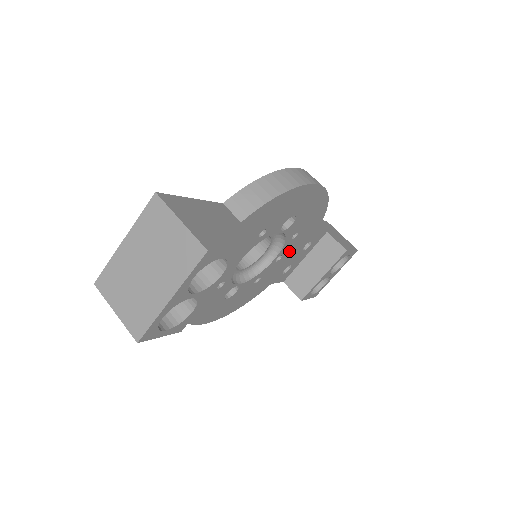
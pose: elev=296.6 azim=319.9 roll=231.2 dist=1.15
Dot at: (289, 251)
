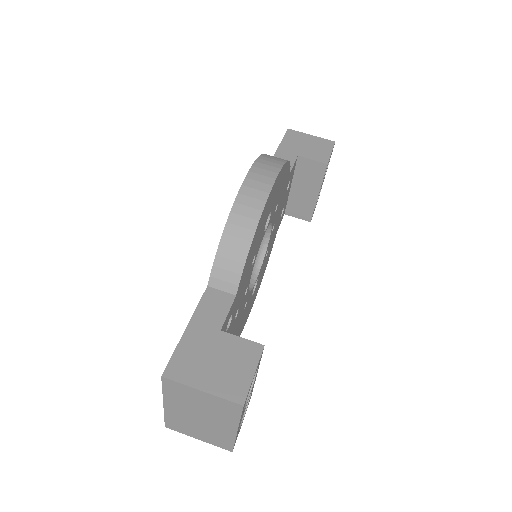
Dot at: (277, 213)
